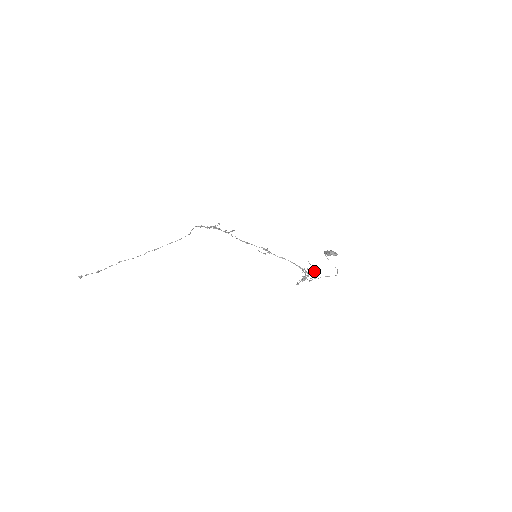
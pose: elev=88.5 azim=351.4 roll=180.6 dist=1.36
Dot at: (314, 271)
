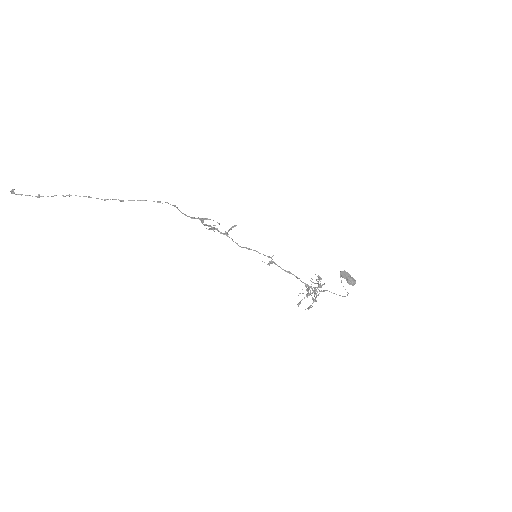
Dot at: (321, 286)
